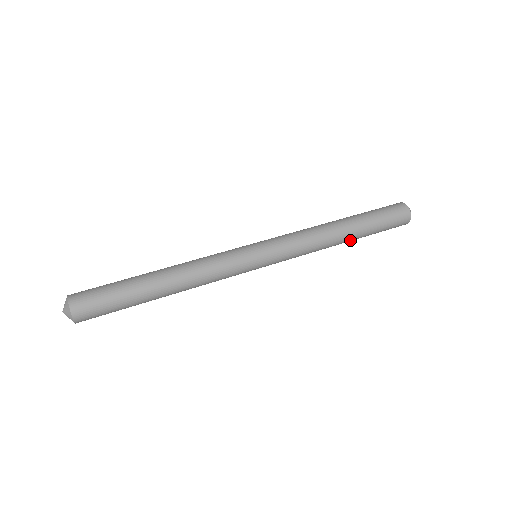
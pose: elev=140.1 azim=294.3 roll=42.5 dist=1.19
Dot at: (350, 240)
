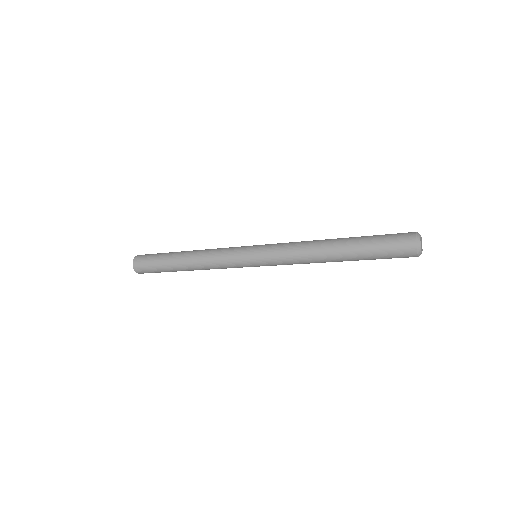
Dot at: (340, 250)
